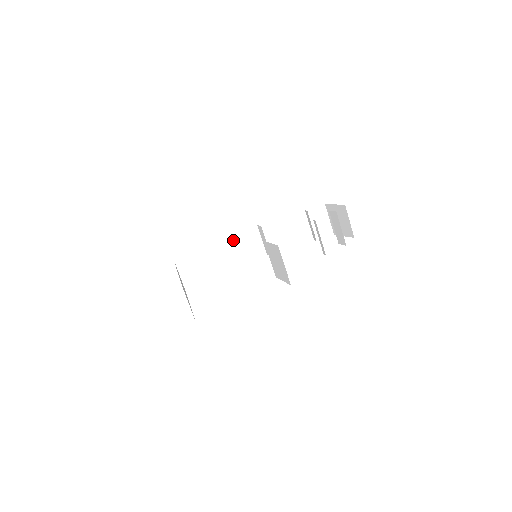
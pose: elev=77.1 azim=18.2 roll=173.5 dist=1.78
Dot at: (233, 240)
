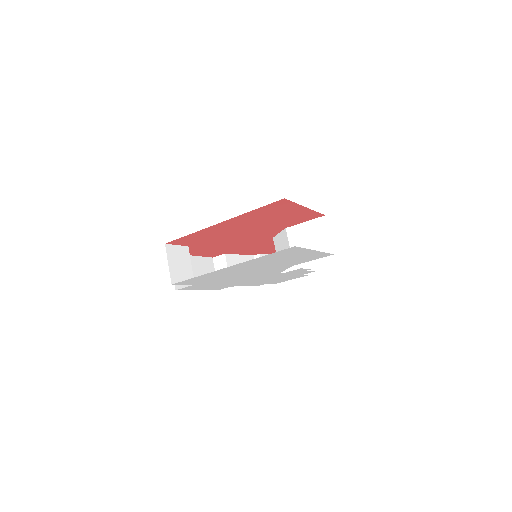
Dot at: (195, 262)
